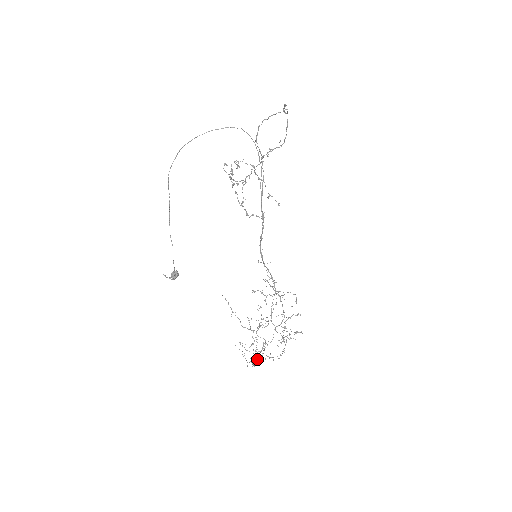
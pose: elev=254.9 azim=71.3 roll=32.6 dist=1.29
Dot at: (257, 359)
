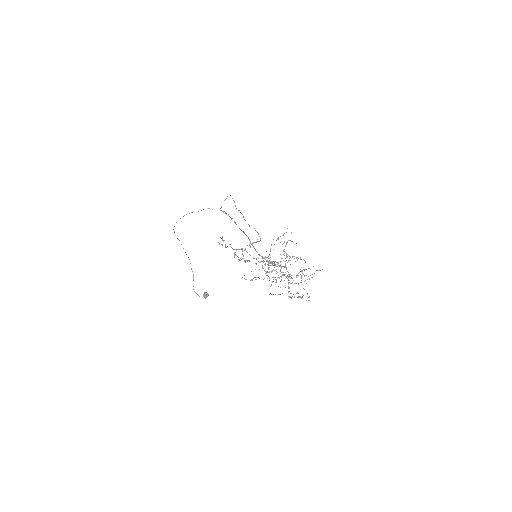
Dot at: (265, 257)
